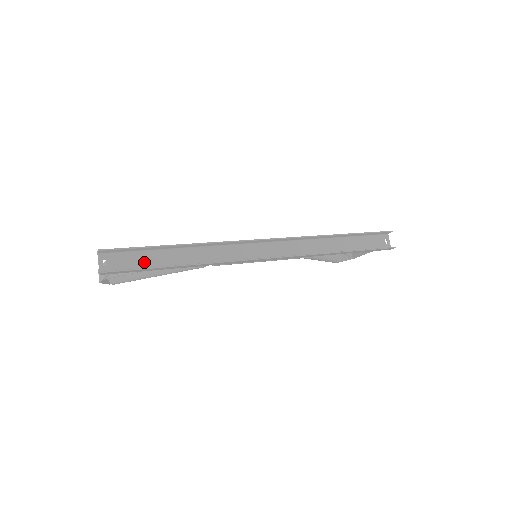
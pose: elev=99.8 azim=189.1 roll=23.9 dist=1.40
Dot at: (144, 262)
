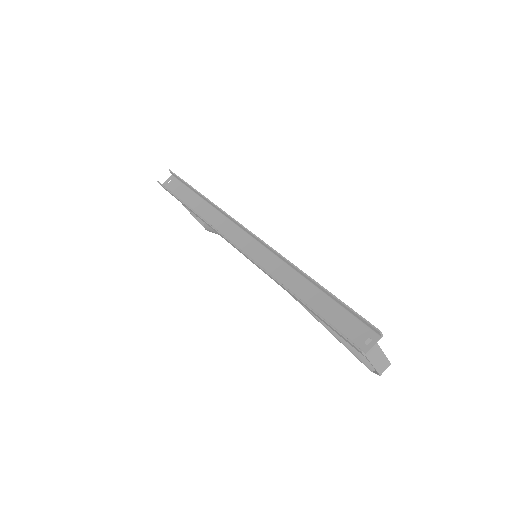
Dot at: (181, 194)
